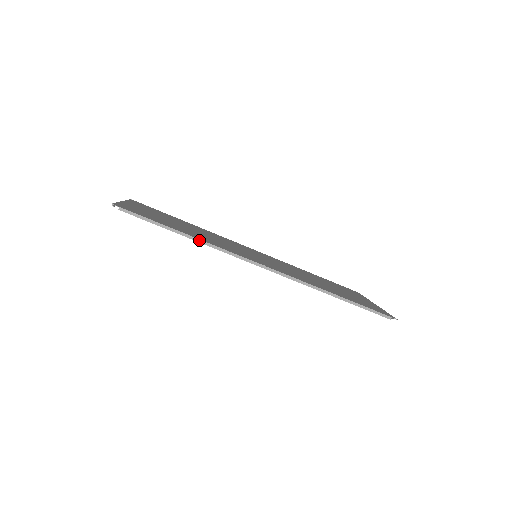
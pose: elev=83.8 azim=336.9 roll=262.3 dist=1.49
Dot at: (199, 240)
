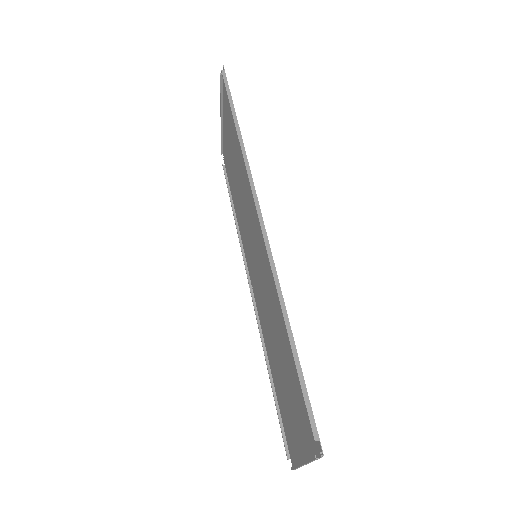
Dot at: (242, 140)
